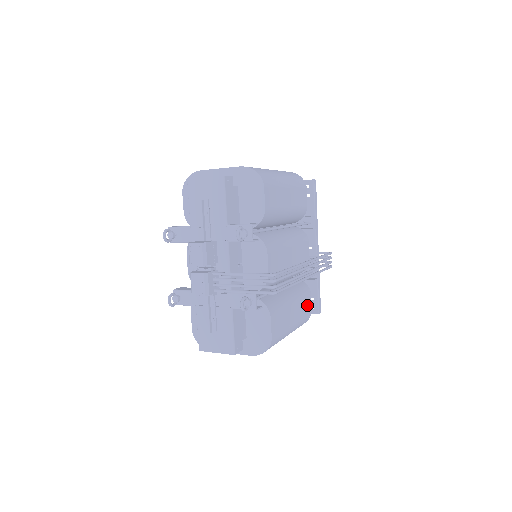
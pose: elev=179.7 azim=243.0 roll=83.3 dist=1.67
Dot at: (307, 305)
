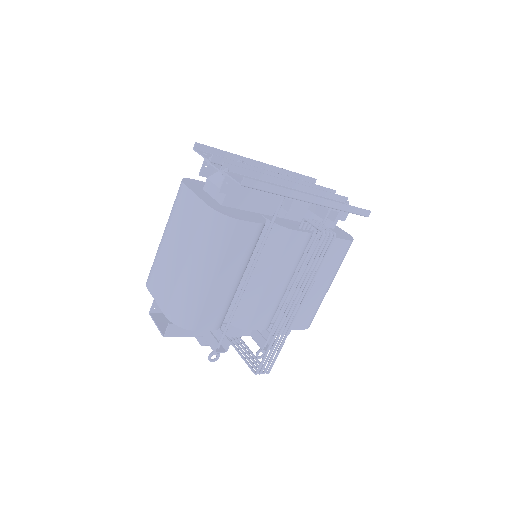
Dot at: (338, 251)
